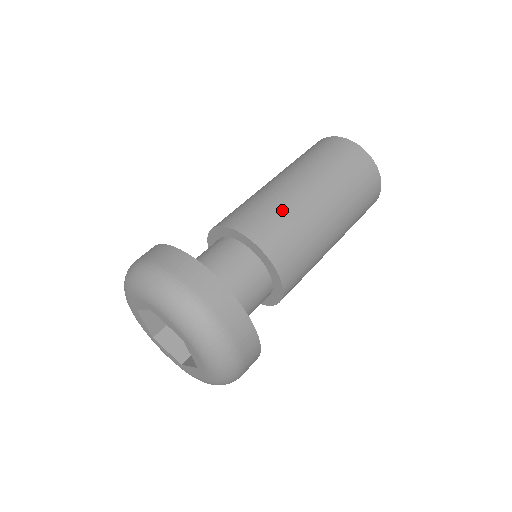
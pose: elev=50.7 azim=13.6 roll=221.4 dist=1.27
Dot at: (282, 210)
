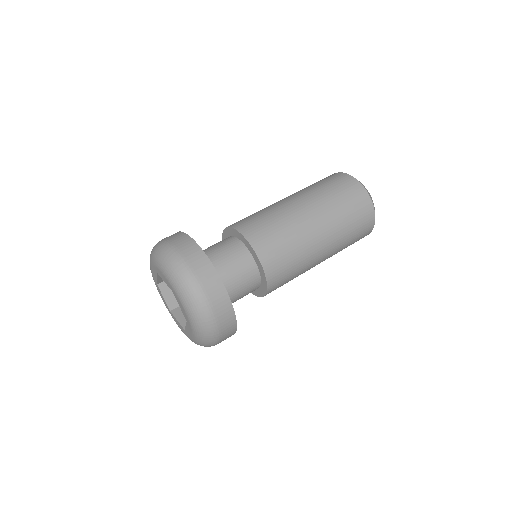
Dot at: (293, 246)
